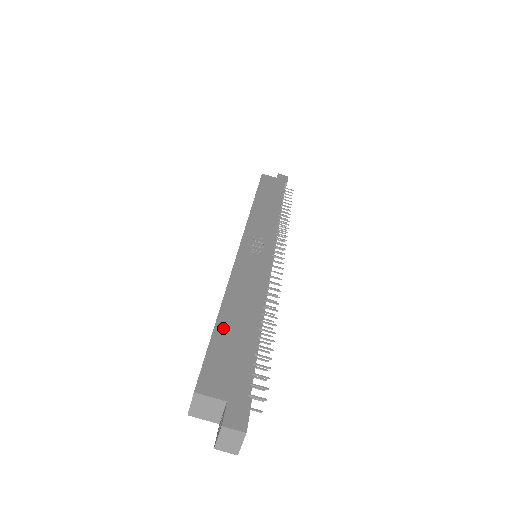
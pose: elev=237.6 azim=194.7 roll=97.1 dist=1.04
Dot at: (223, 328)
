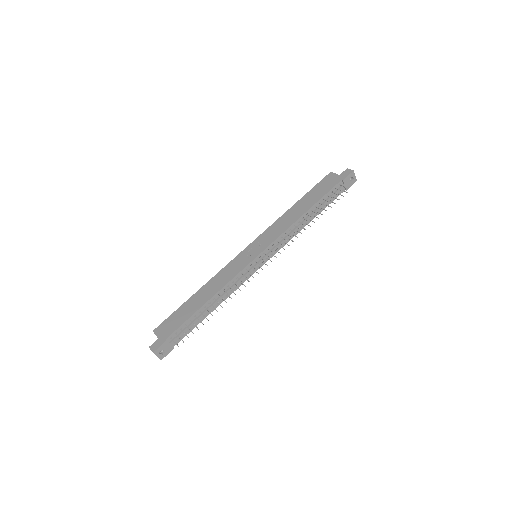
Dot at: (187, 304)
